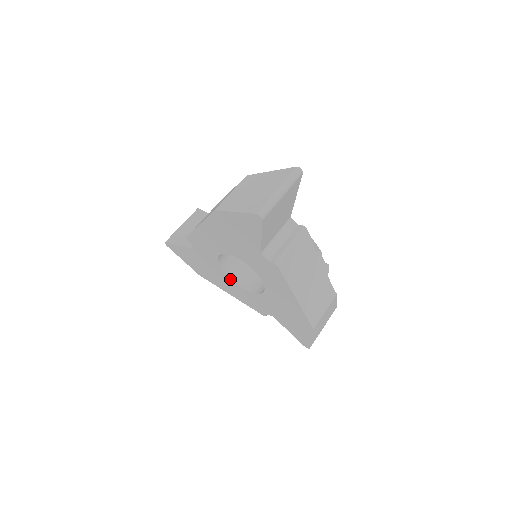
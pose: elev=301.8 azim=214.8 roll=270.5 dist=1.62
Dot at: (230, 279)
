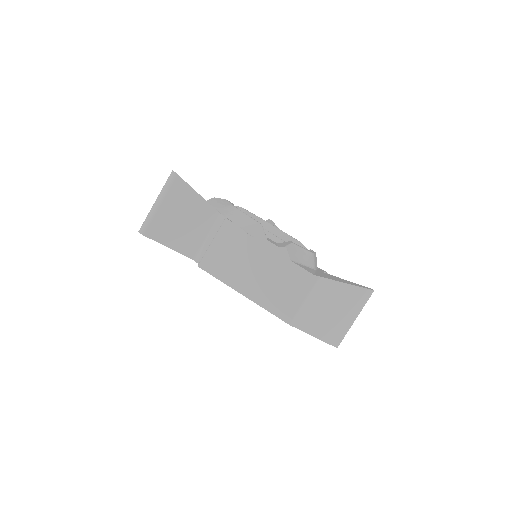
Dot at: occluded
